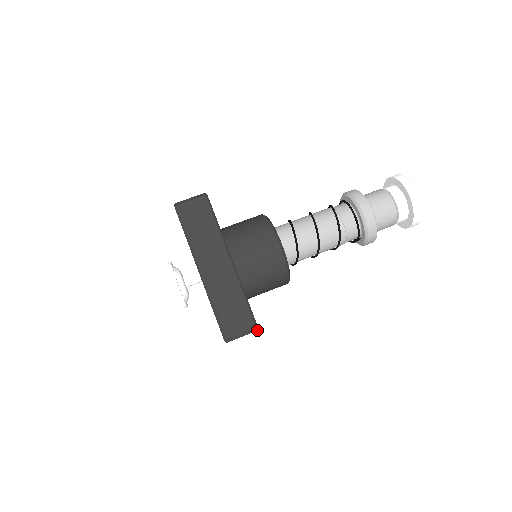
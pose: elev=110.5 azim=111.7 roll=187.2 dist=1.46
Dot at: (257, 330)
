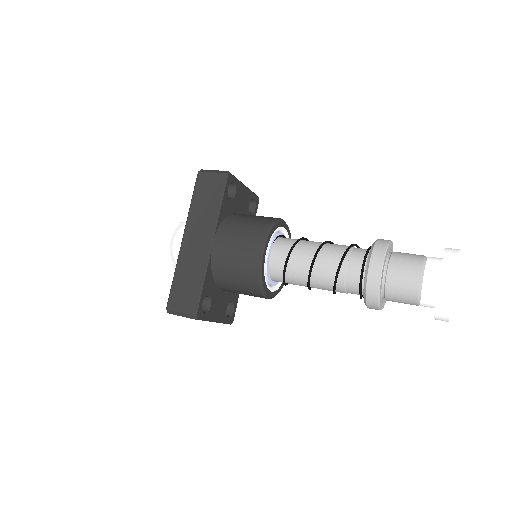
Dot at: (195, 319)
